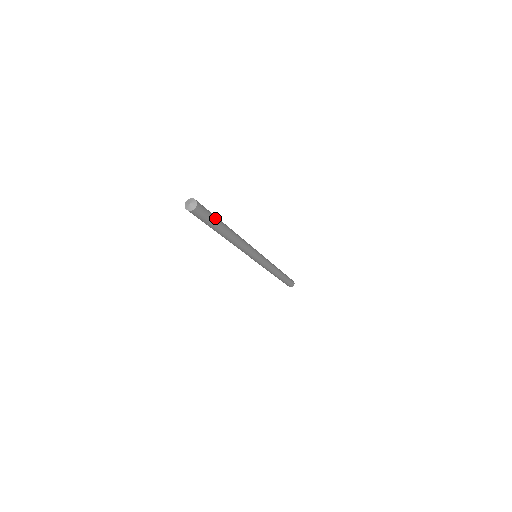
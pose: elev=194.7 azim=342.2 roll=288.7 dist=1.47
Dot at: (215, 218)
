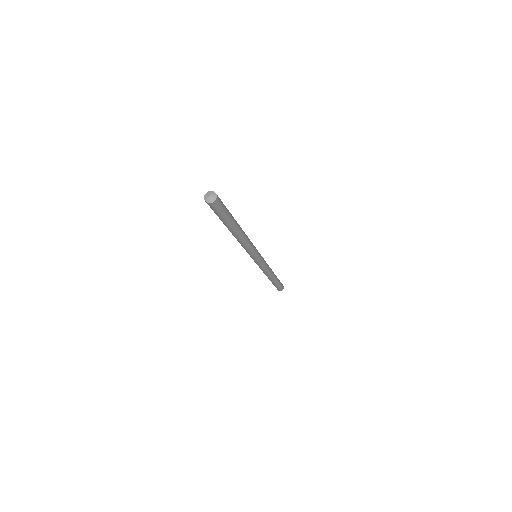
Dot at: (228, 211)
